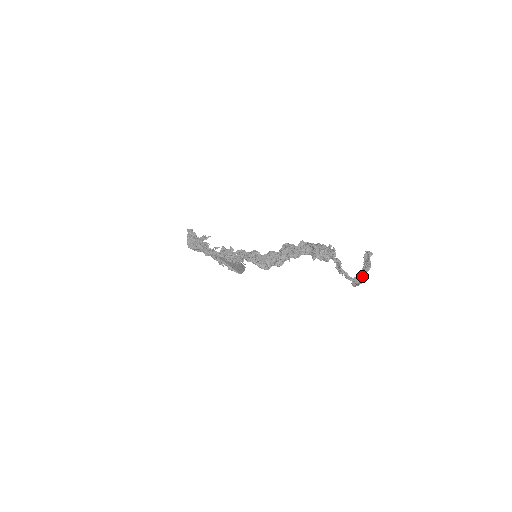
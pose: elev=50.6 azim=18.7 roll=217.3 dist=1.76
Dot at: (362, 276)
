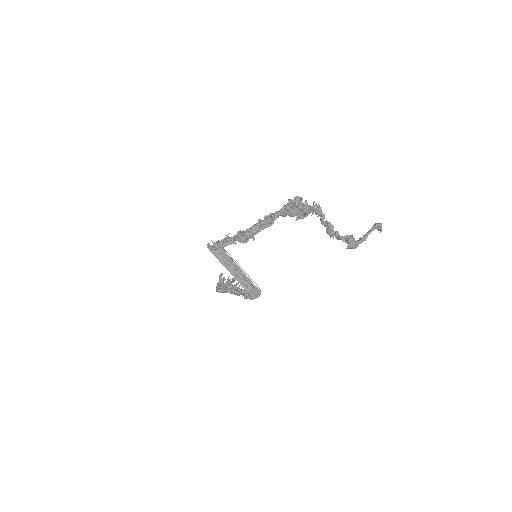
Dot at: (360, 238)
